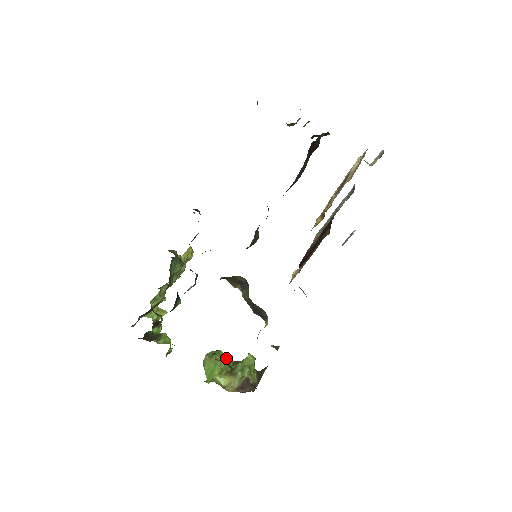
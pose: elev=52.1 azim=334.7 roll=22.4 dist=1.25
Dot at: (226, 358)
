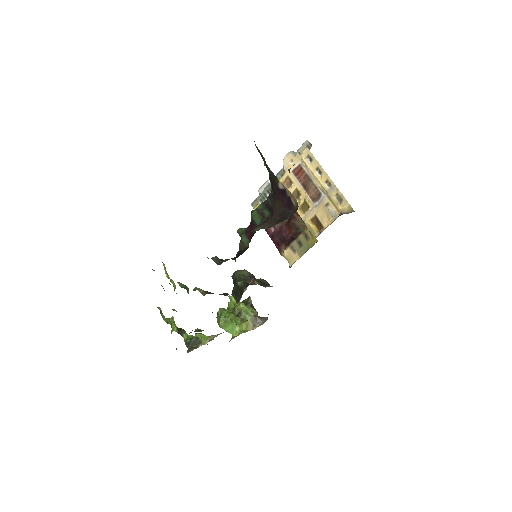
Dot at: (232, 314)
